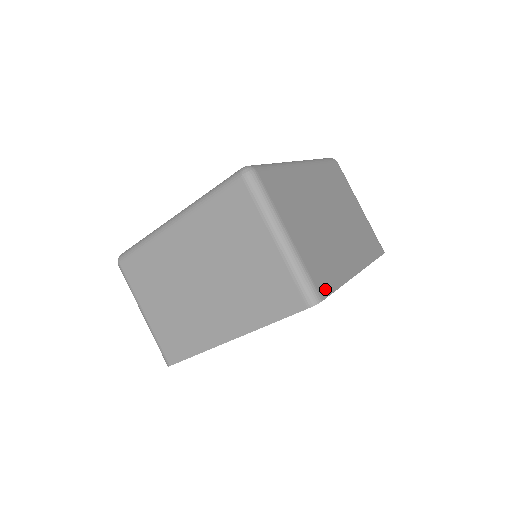
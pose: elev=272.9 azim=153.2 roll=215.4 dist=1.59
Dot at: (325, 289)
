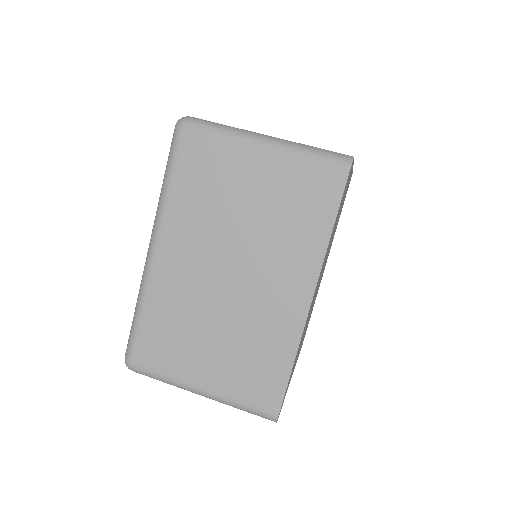
Dot at: occluded
